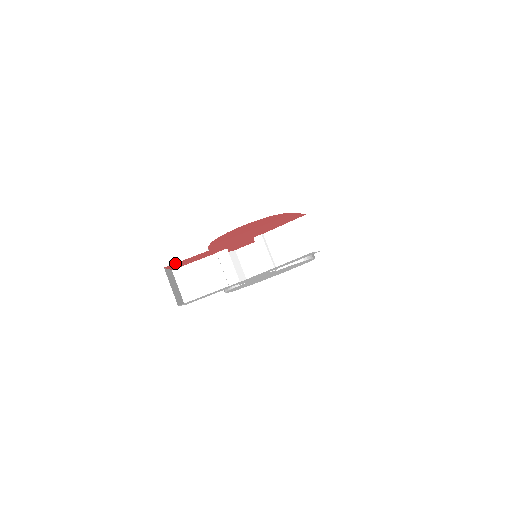
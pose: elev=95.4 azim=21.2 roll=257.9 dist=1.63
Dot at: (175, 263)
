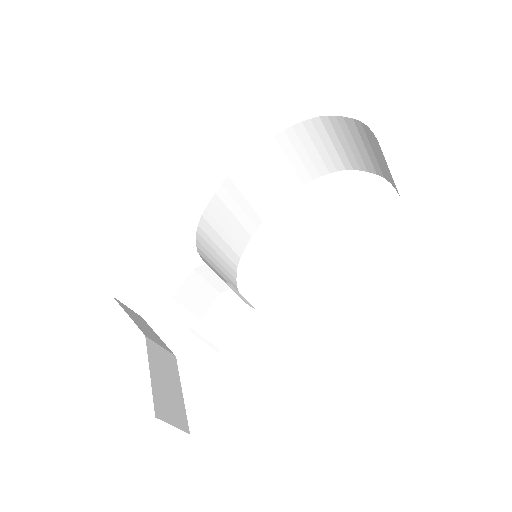
Dot at: occluded
